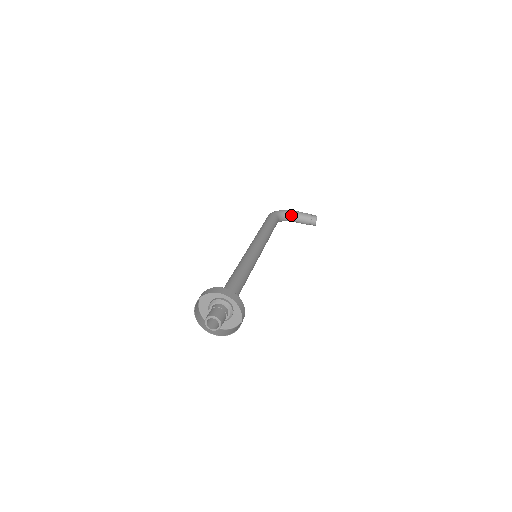
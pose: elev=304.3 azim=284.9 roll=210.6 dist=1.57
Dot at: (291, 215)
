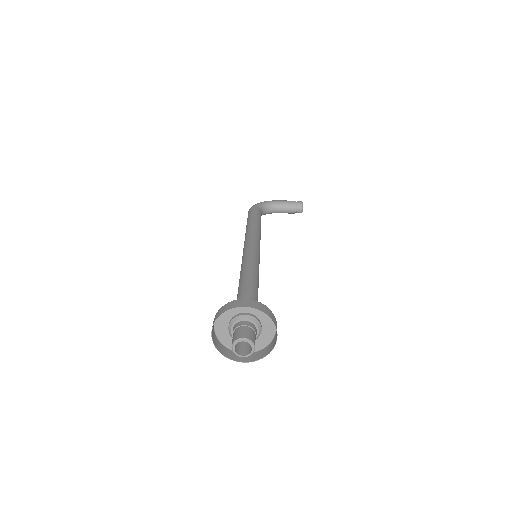
Dot at: (273, 206)
